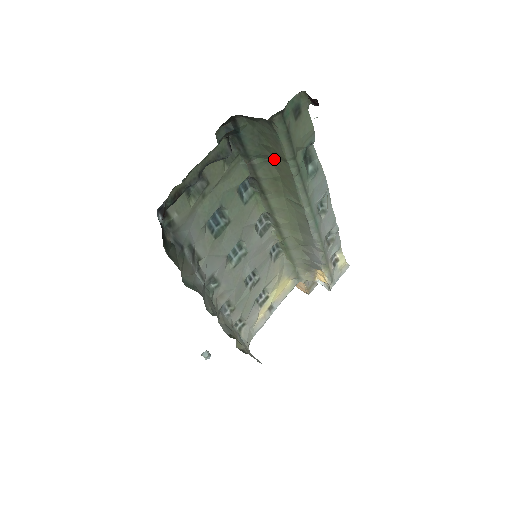
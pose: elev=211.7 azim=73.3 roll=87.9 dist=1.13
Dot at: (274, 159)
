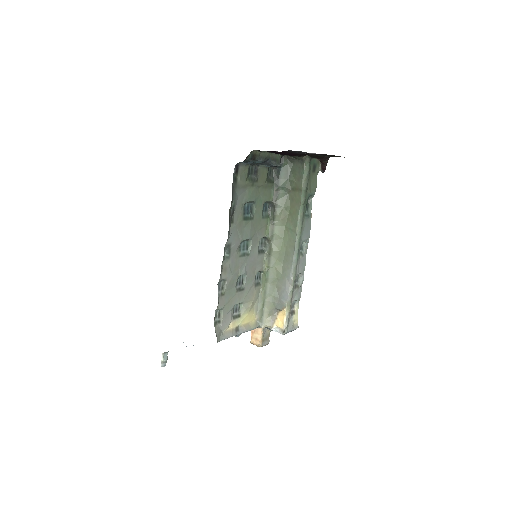
Dot at: (292, 192)
